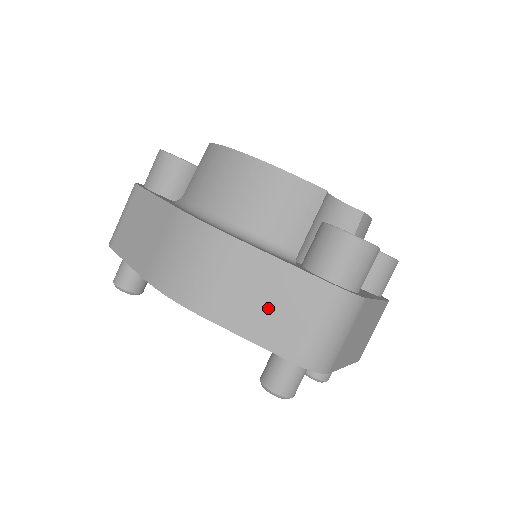
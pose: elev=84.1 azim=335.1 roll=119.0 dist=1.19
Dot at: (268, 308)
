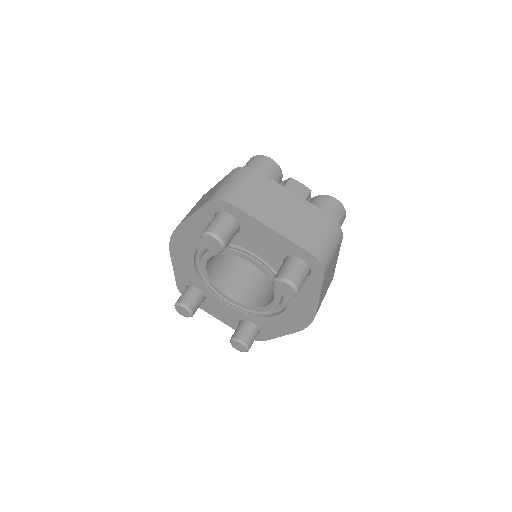
Dot at: occluded
